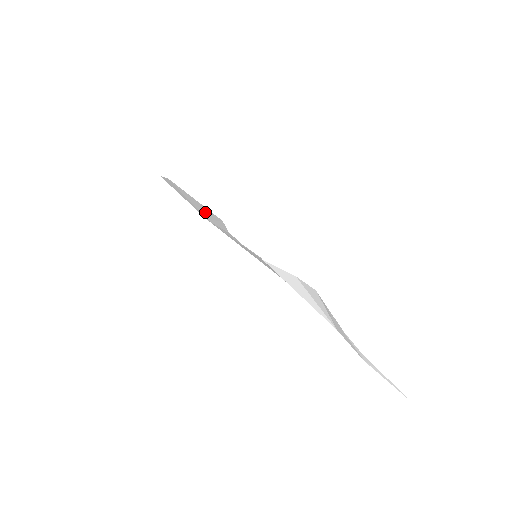
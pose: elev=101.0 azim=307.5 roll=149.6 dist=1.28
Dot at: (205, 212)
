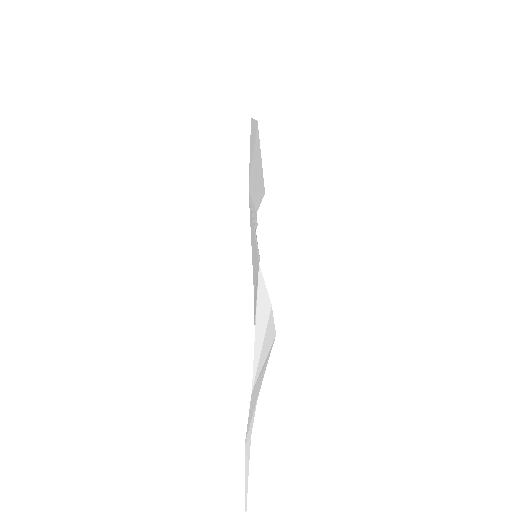
Dot at: (256, 177)
